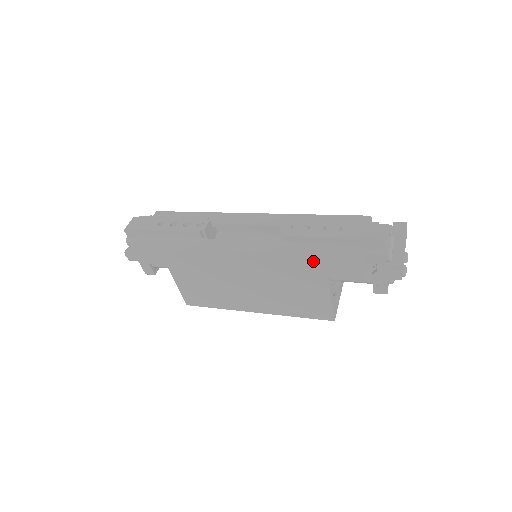
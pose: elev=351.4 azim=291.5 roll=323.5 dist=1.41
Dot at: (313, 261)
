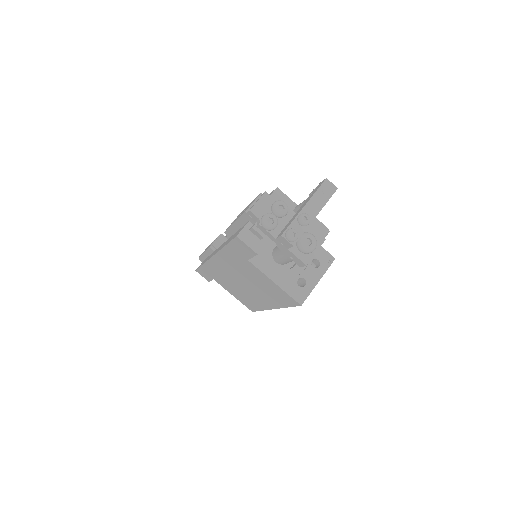
Dot at: (229, 249)
